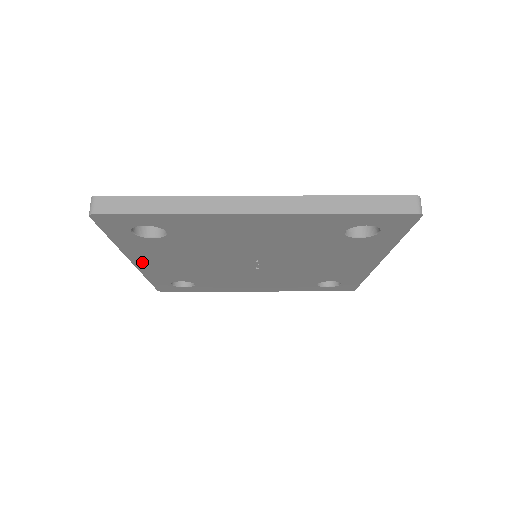
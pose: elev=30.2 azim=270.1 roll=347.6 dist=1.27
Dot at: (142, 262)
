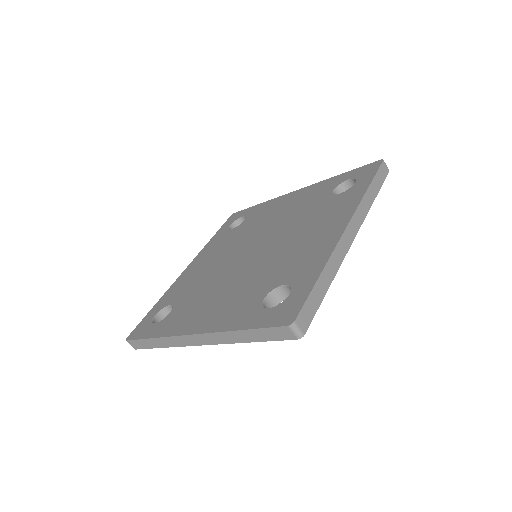
Dot at: occluded
